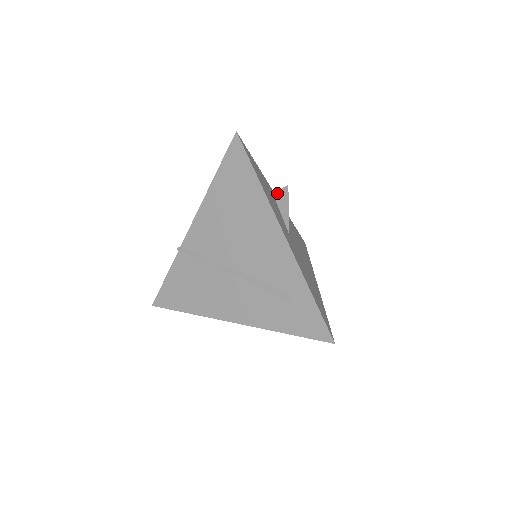
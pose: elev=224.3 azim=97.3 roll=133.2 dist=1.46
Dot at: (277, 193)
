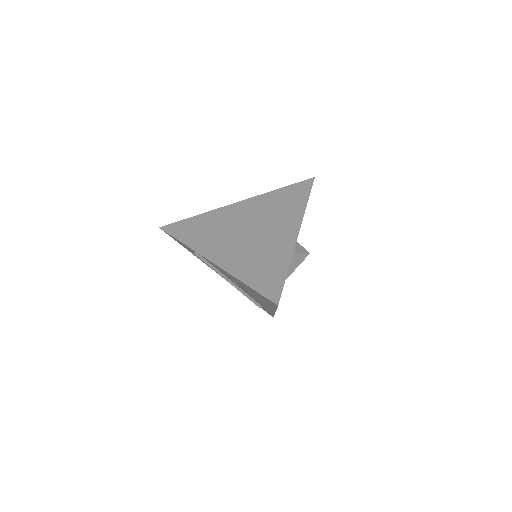
Dot at: (296, 255)
